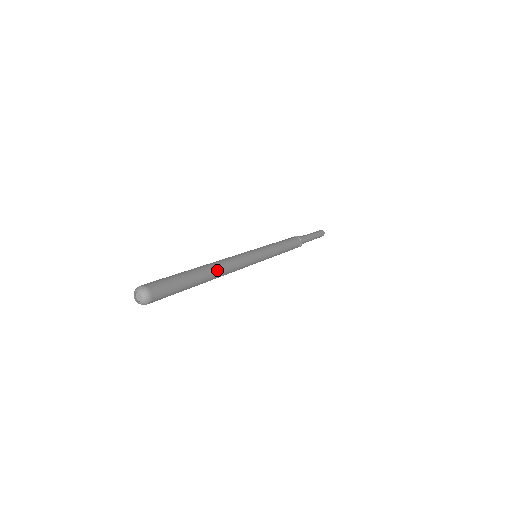
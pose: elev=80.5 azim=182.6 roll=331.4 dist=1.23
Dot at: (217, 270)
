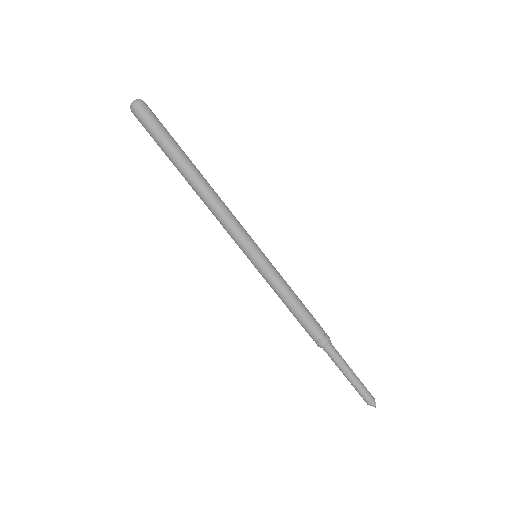
Dot at: (203, 183)
